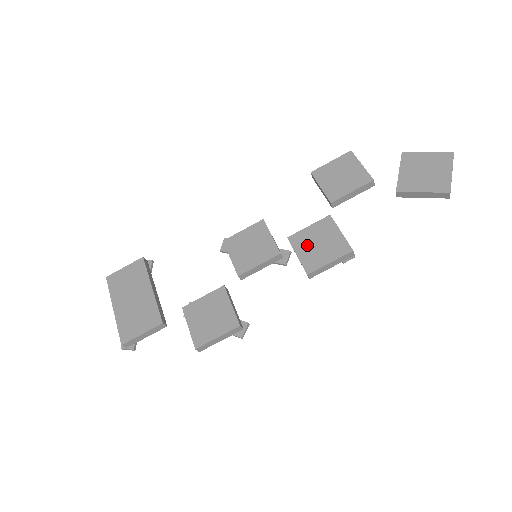
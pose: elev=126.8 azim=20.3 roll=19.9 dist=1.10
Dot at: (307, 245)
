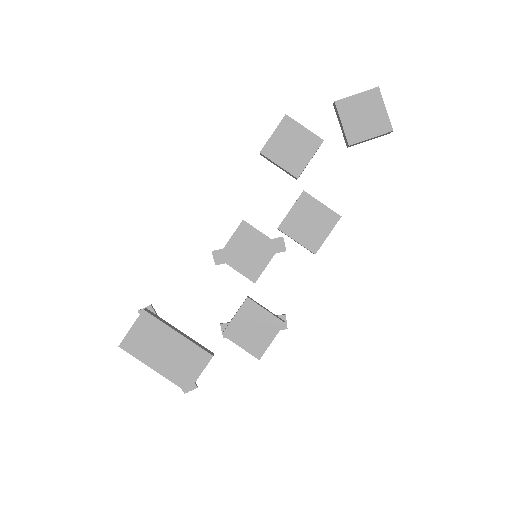
Dot at: (300, 228)
